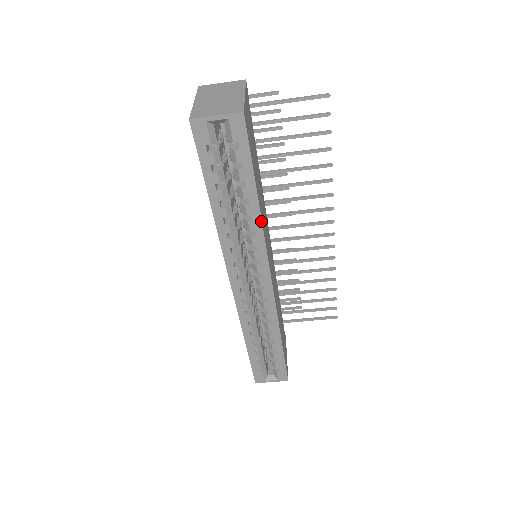
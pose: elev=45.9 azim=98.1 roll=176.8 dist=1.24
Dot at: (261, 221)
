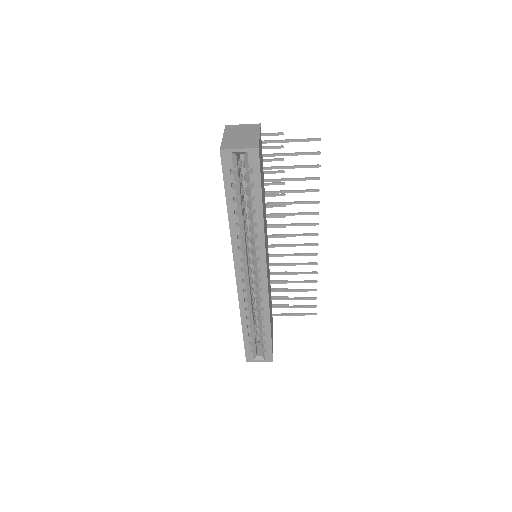
Dot at: (263, 227)
